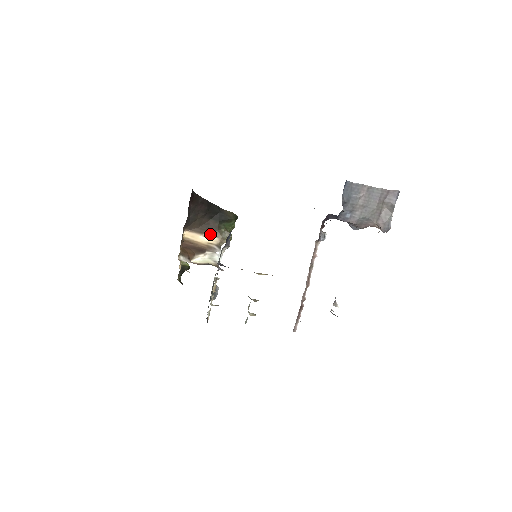
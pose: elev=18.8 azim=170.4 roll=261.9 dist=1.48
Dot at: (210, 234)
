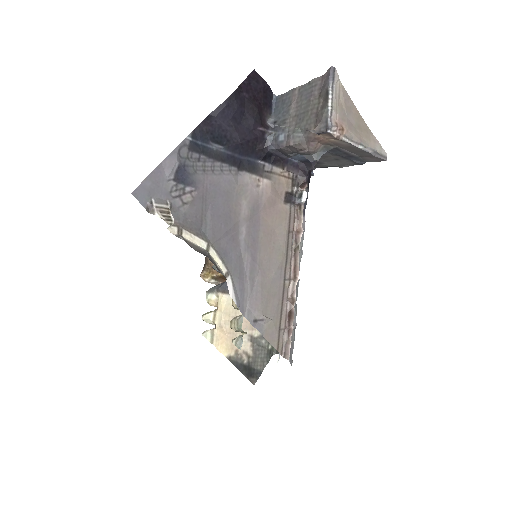
Dot at: occluded
